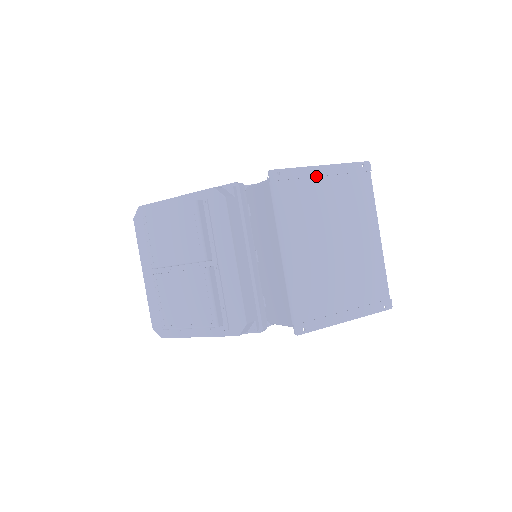
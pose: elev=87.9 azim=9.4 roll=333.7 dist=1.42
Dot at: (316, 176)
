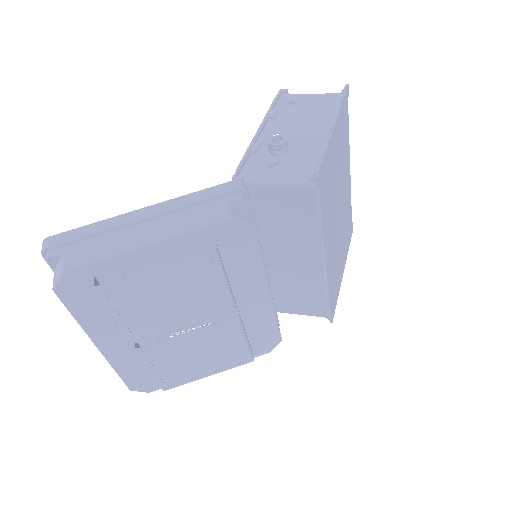
Dot at: (333, 143)
